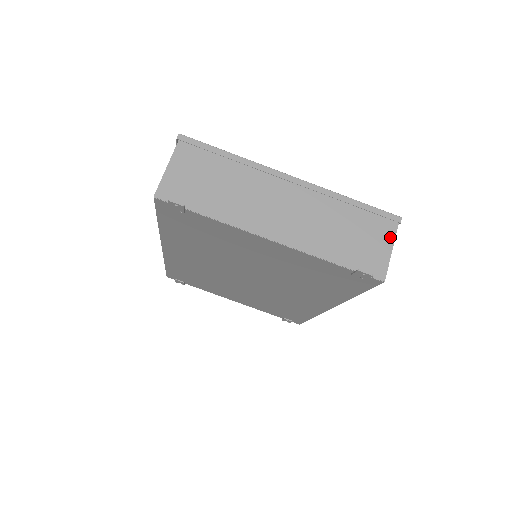
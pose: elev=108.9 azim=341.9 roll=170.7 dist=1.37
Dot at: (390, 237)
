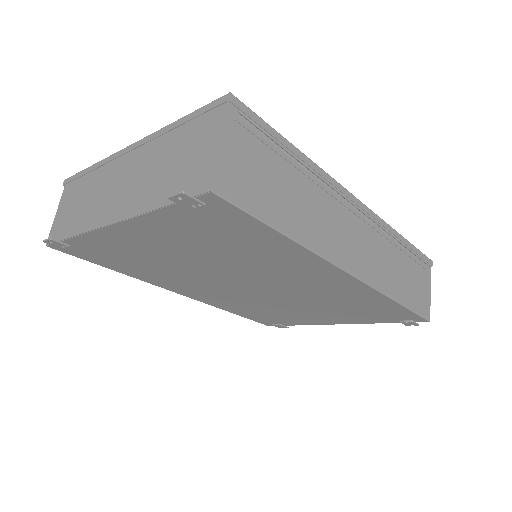
Dot at: (218, 128)
